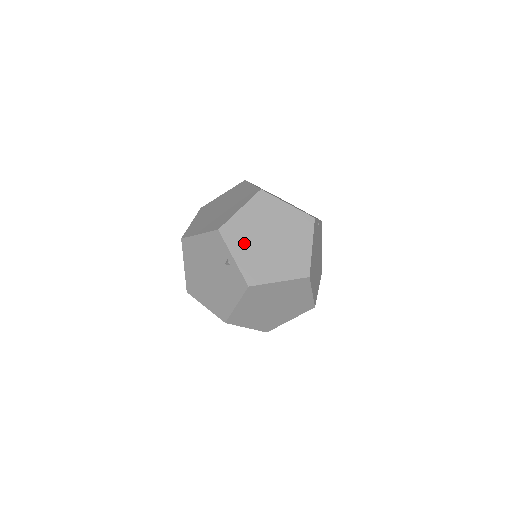
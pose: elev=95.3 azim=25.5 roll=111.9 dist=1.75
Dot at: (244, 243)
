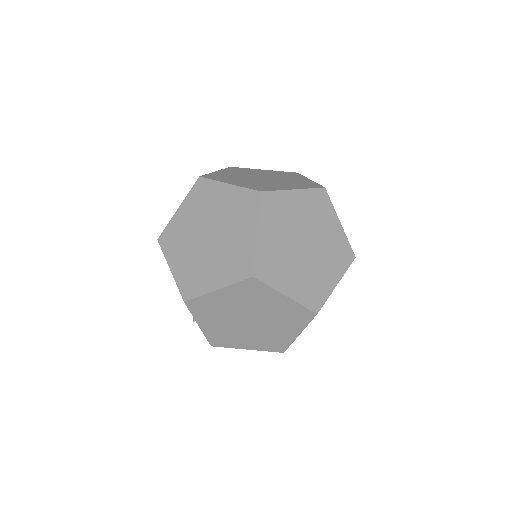
Dot at: (214, 318)
